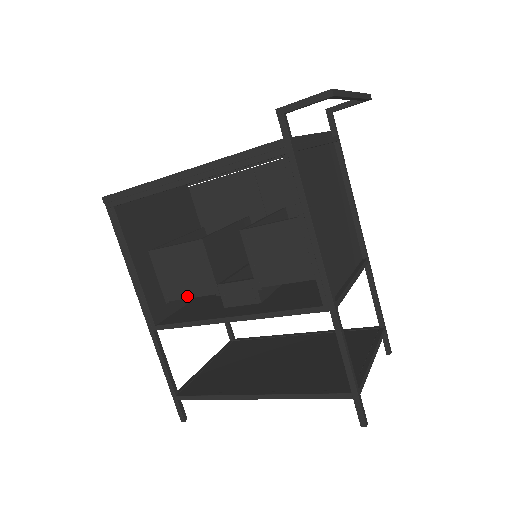
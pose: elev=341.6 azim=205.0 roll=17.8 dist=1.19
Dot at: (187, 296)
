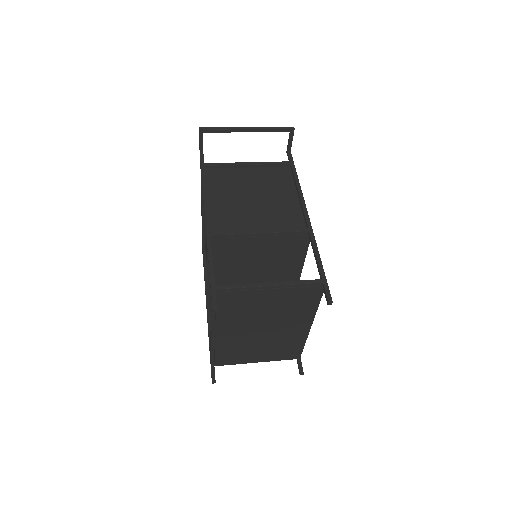
Dot at: occluded
